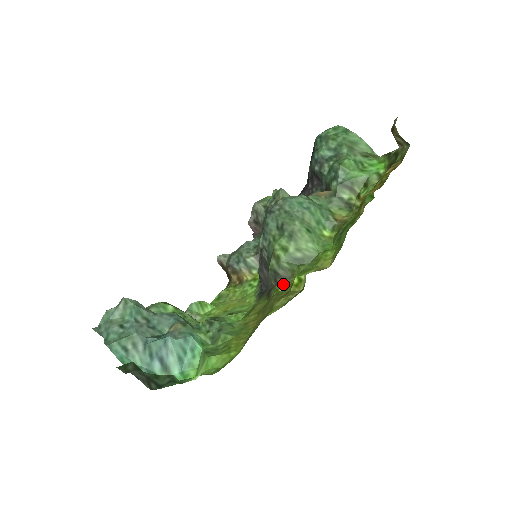
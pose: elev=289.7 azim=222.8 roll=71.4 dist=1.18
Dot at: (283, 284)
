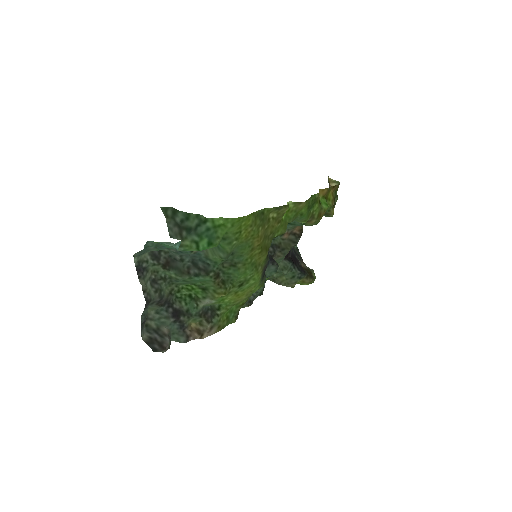
Dot at: (277, 236)
